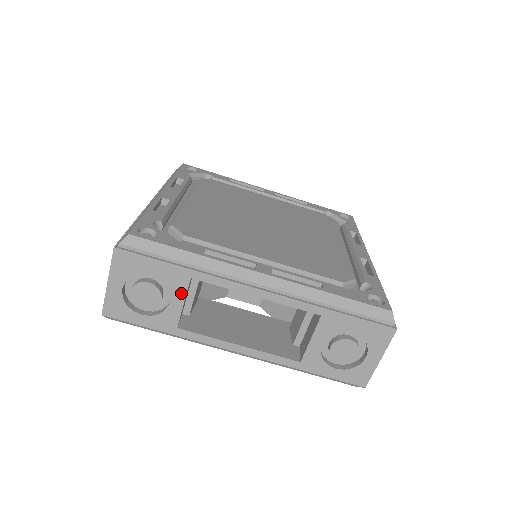
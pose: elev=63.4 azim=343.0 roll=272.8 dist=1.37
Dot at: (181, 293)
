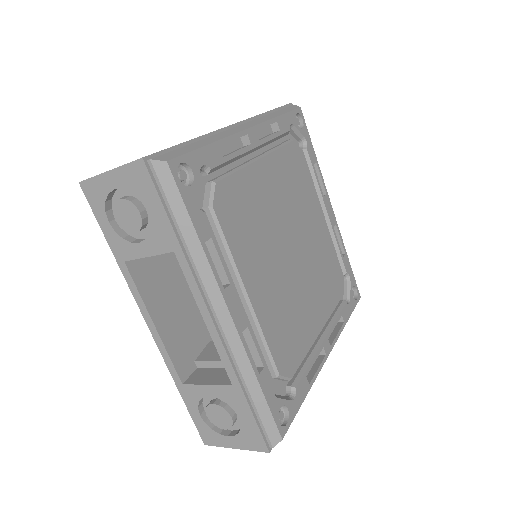
Dot at: occluded
